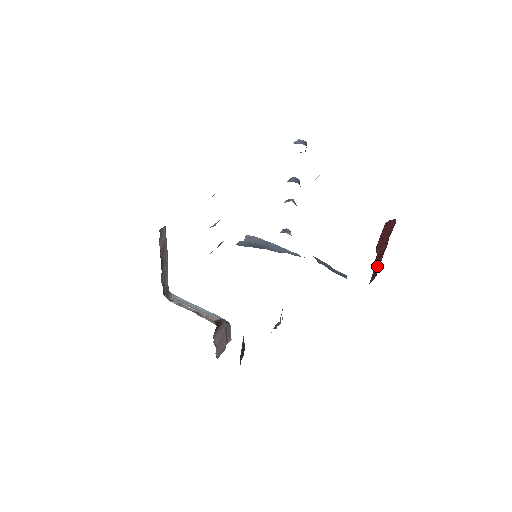
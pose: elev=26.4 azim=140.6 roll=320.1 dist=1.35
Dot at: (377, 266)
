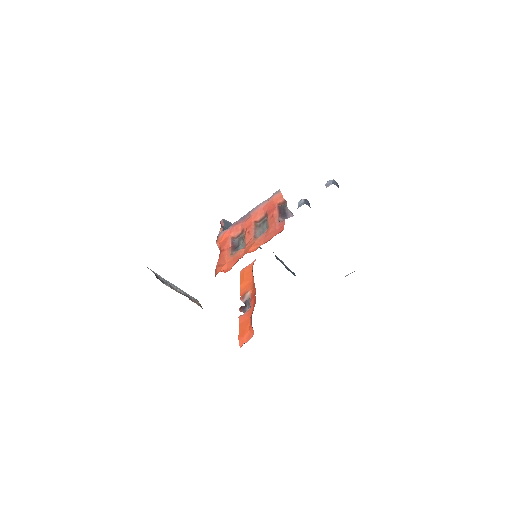
Dot at: occluded
